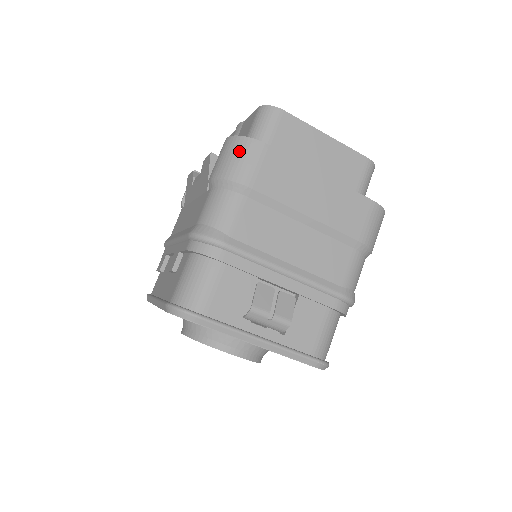
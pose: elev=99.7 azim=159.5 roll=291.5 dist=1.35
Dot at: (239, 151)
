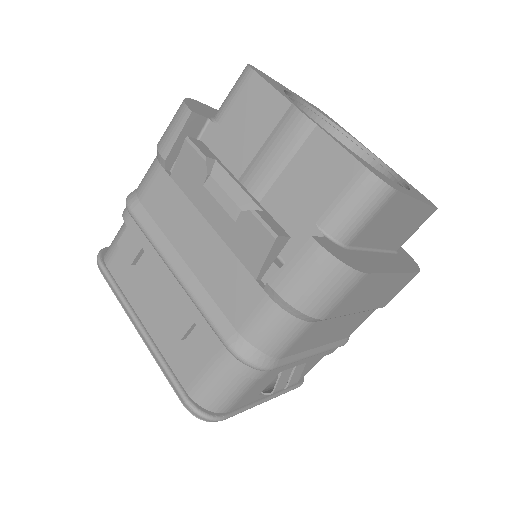
Dot at: (331, 282)
